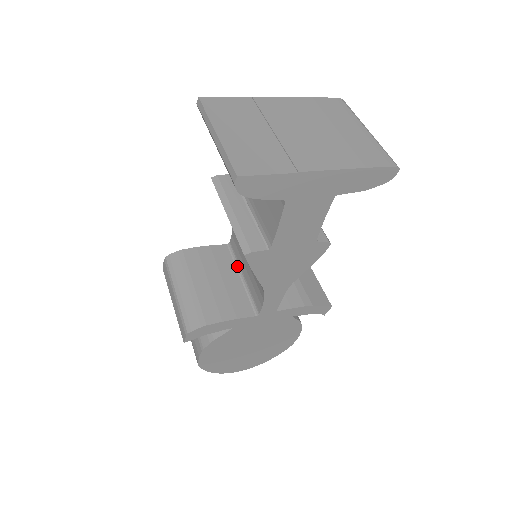
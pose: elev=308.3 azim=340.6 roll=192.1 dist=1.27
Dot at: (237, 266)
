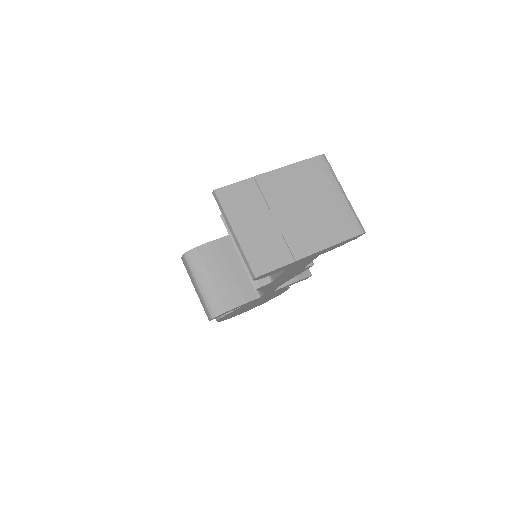
Dot at: occluded
